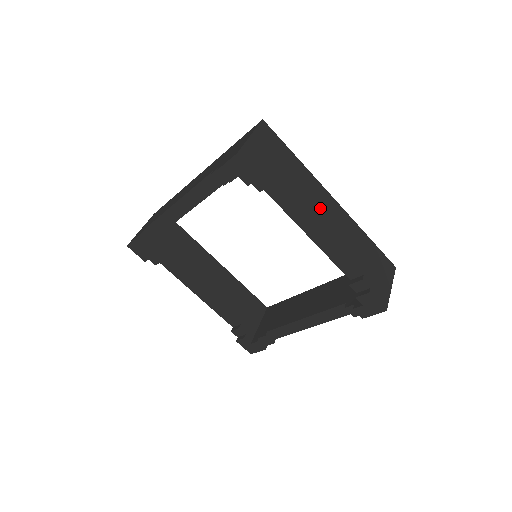
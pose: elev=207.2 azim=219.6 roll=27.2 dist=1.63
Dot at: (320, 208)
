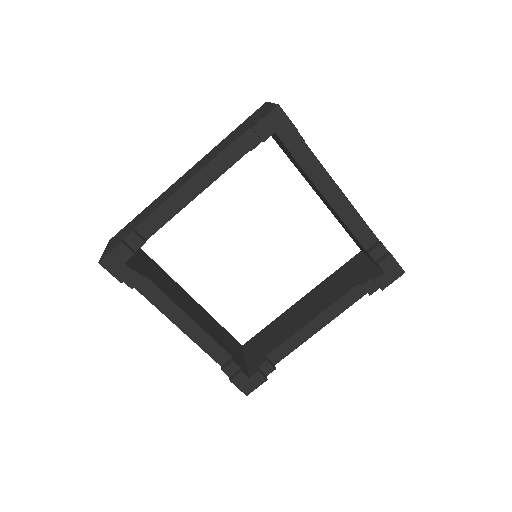
Dot at: occluded
